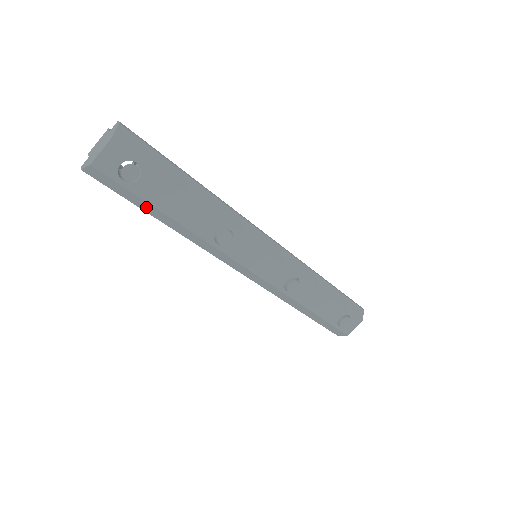
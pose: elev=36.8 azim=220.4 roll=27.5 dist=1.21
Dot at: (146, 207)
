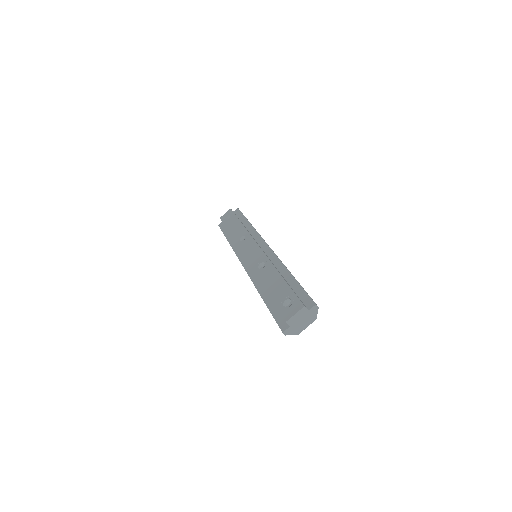
Dot at: occluded
